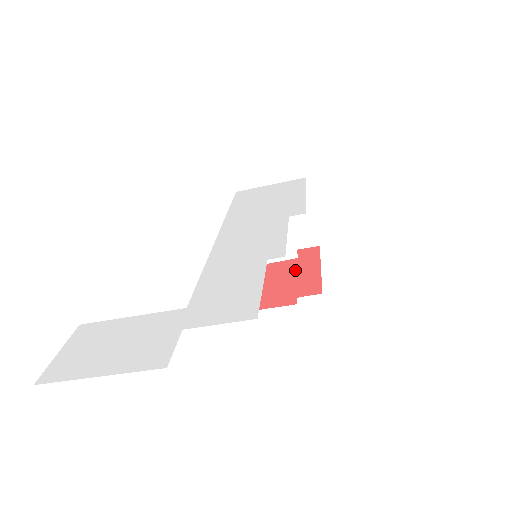
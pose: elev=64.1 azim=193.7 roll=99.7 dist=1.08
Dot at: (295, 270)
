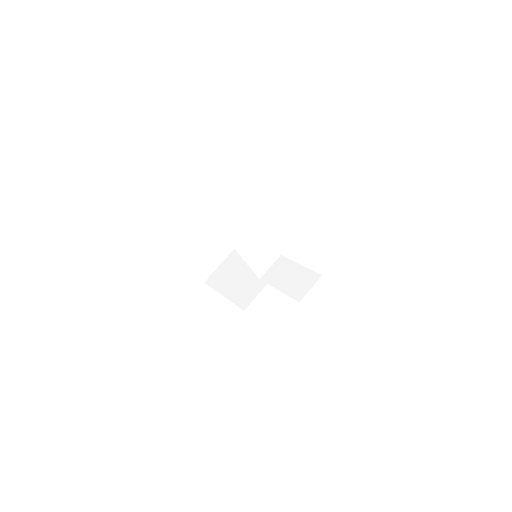
Dot at: (270, 284)
